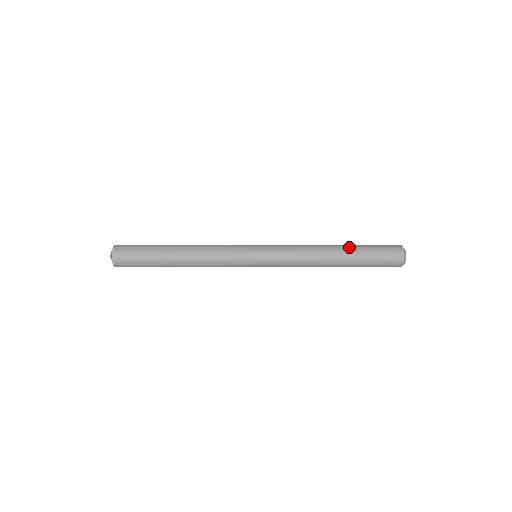
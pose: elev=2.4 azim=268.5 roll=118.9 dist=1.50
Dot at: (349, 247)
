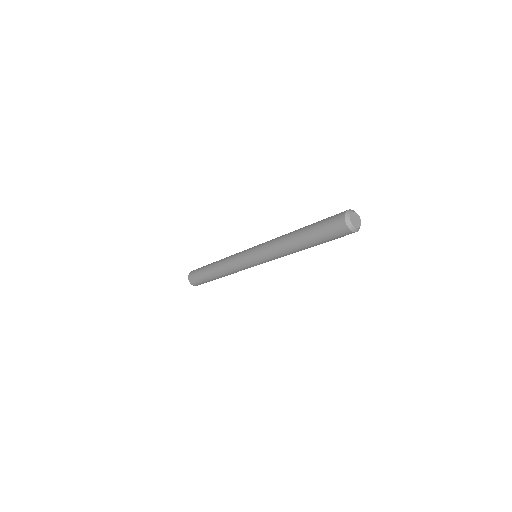
Dot at: (304, 235)
